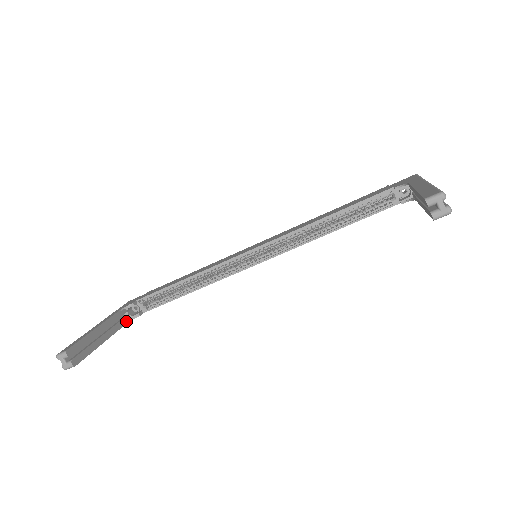
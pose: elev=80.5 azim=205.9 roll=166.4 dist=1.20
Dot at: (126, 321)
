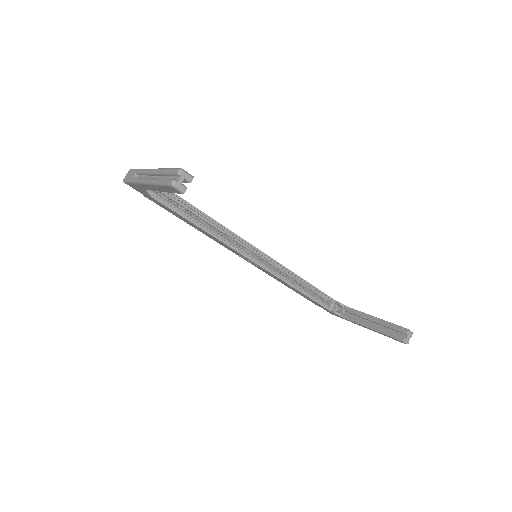
Dot at: occluded
